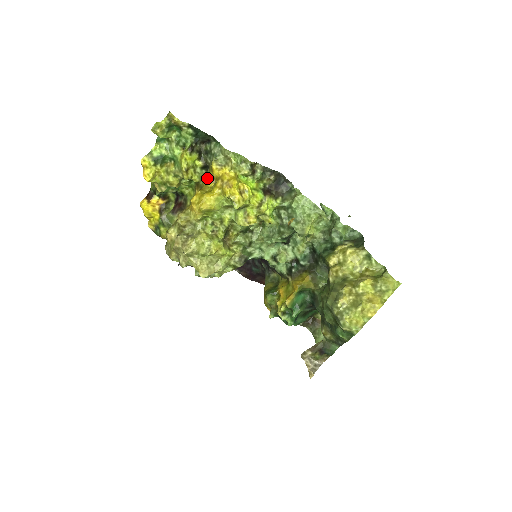
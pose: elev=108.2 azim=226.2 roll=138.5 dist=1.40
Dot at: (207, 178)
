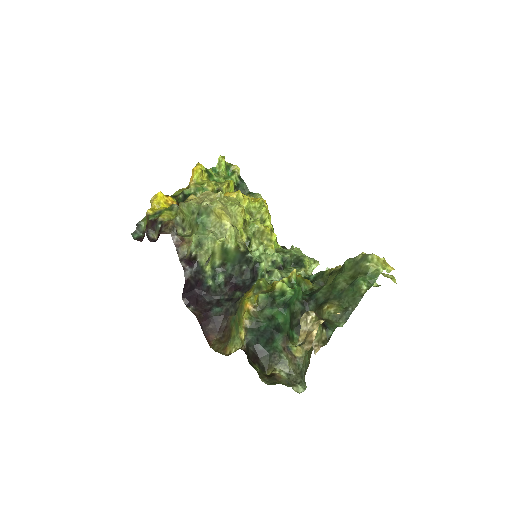
Dot at: occluded
